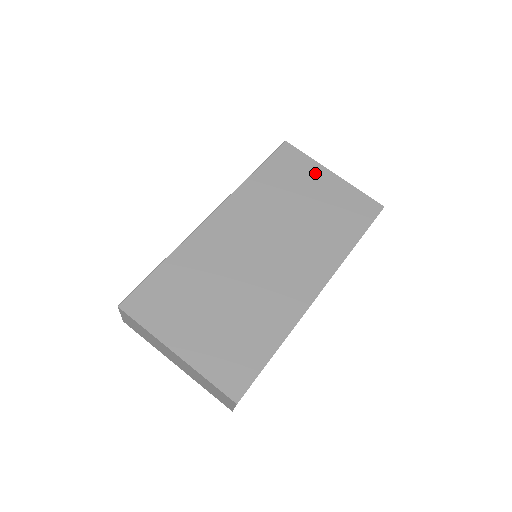
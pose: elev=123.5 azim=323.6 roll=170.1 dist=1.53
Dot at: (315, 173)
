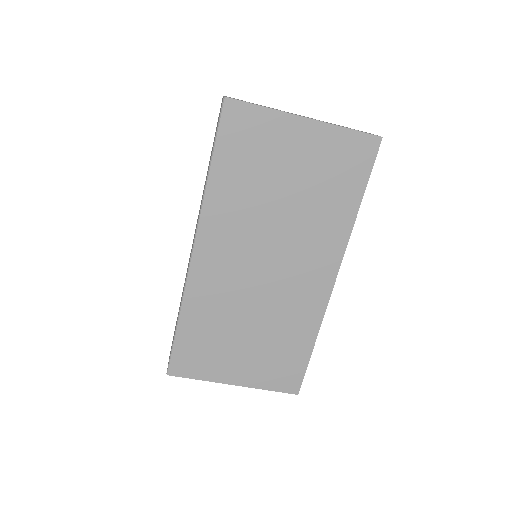
Dot at: (282, 132)
